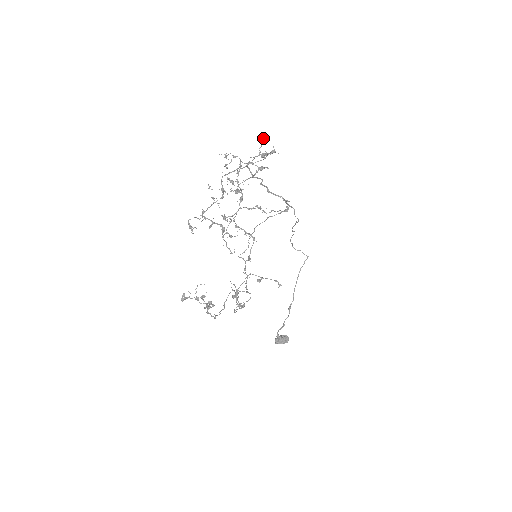
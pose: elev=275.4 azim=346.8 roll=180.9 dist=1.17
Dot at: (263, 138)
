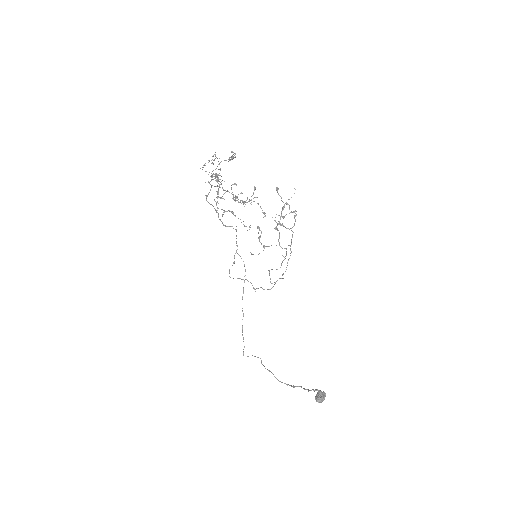
Dot at: (212, 162)
